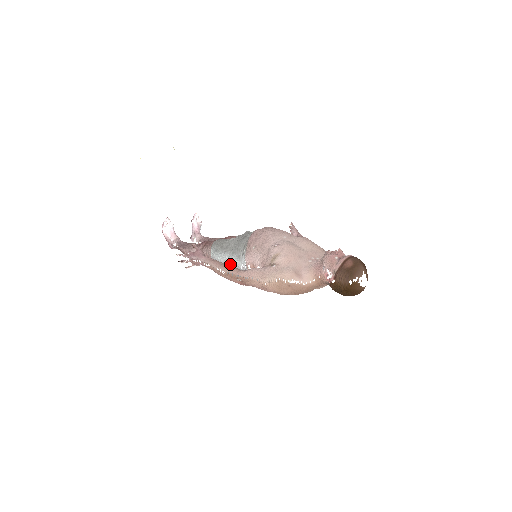
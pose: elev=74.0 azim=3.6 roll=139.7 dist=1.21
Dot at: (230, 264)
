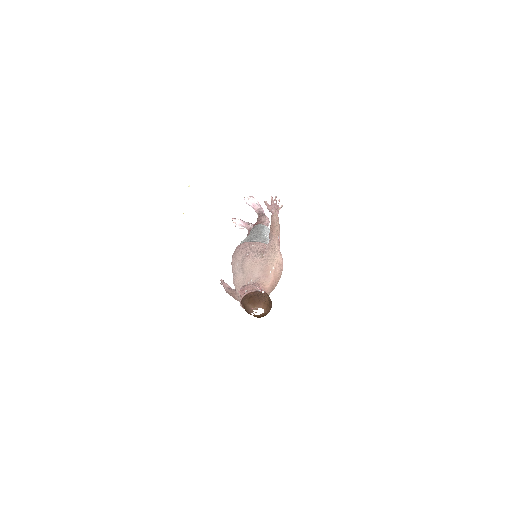
Dot at: occluded
